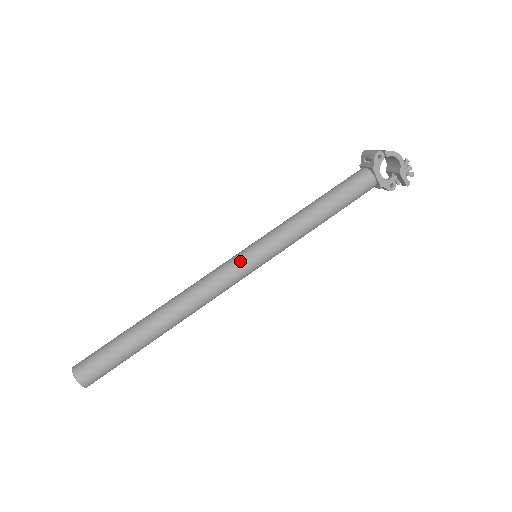
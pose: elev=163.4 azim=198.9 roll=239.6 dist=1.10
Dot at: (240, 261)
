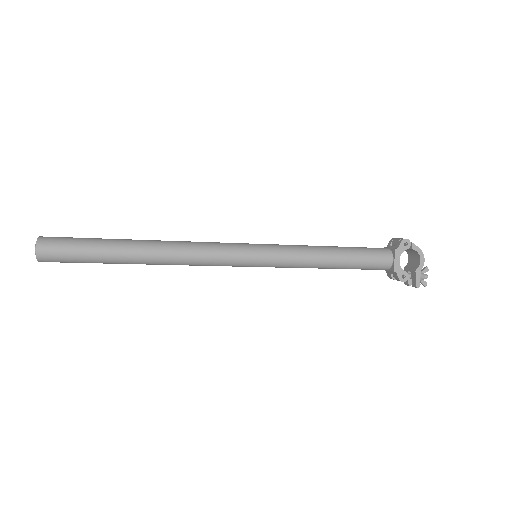
Dot at: (241, 247)
